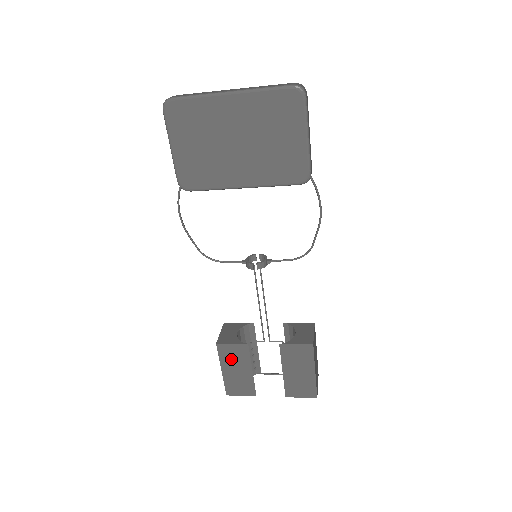
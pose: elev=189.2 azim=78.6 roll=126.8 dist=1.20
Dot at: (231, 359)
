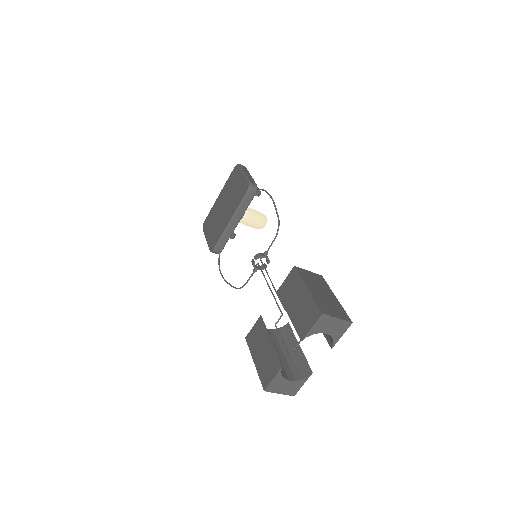
Dot at: (256, 343)
